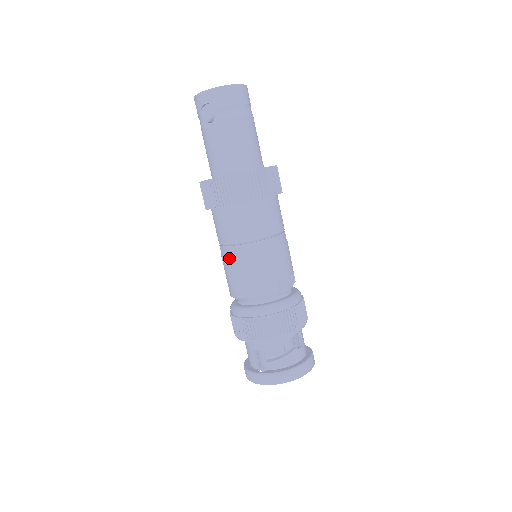
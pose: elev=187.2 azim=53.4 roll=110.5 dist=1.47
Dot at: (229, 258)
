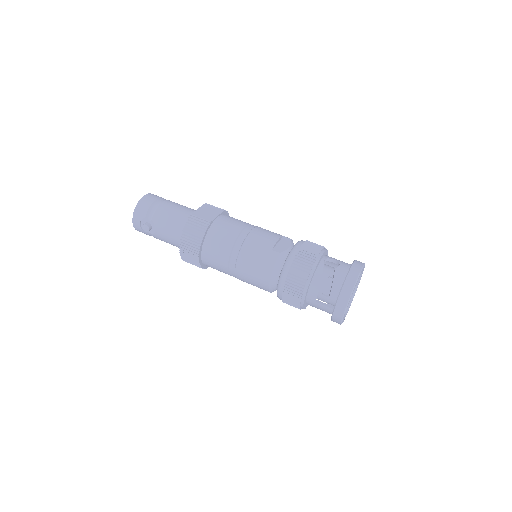
Dot at: (237, 273)
